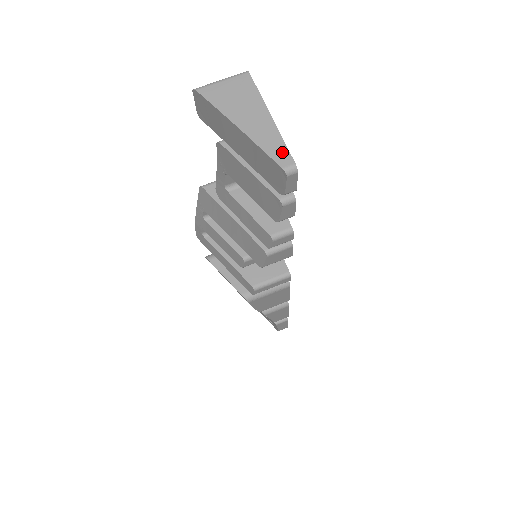
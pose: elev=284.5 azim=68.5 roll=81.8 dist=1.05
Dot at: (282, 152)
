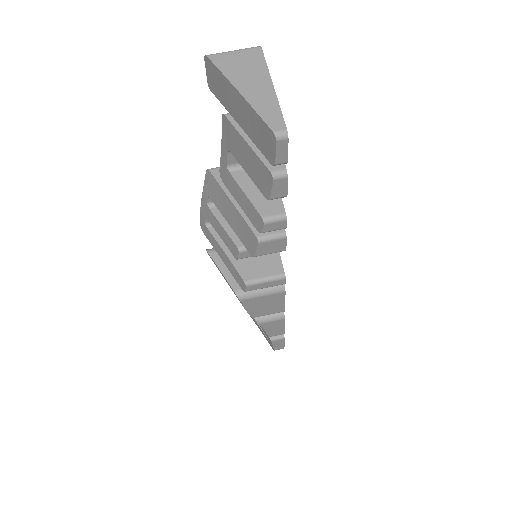
Dot at: (276, 117)
